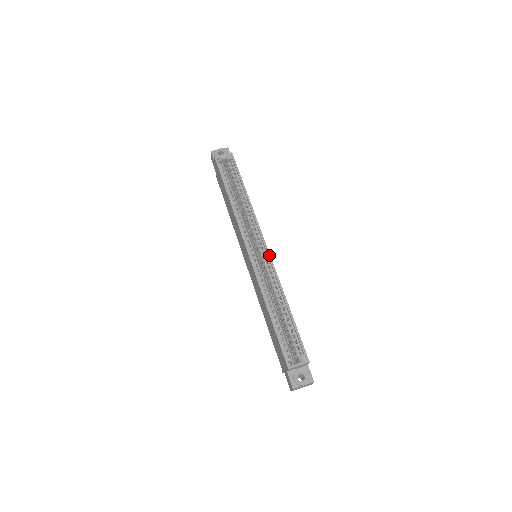
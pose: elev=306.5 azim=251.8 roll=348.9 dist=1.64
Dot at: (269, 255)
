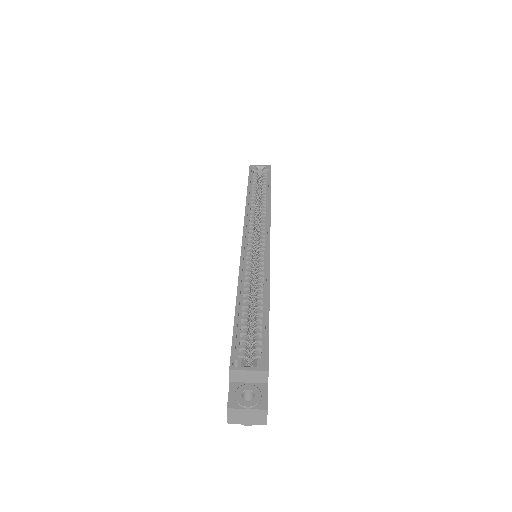
Dot at: (269, 246)
